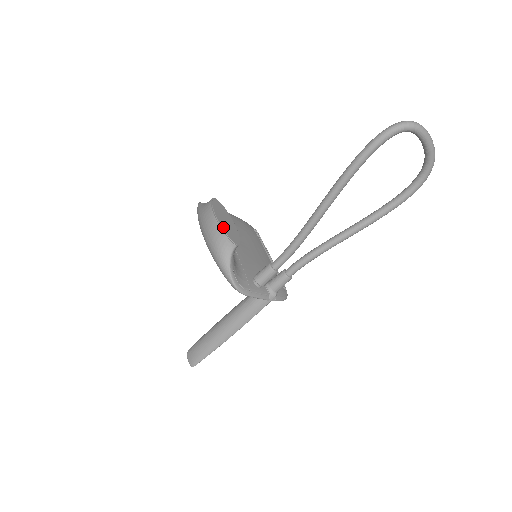
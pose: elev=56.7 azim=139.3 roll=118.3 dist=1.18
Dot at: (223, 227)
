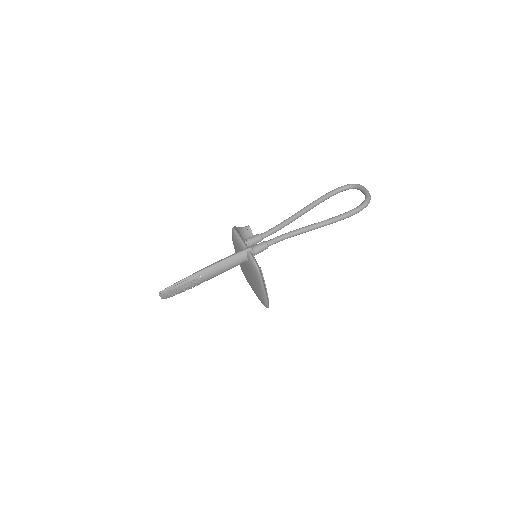
Dot at: occluded
